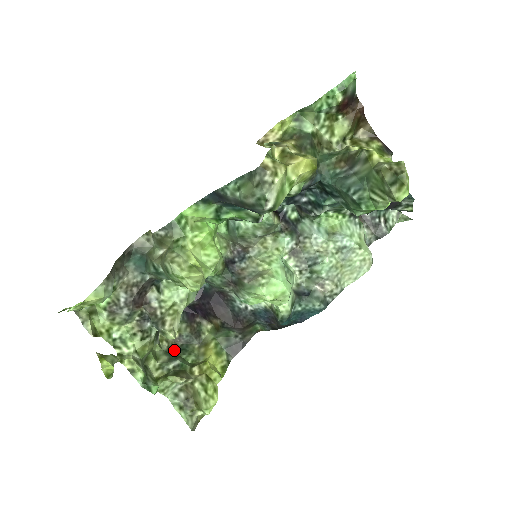
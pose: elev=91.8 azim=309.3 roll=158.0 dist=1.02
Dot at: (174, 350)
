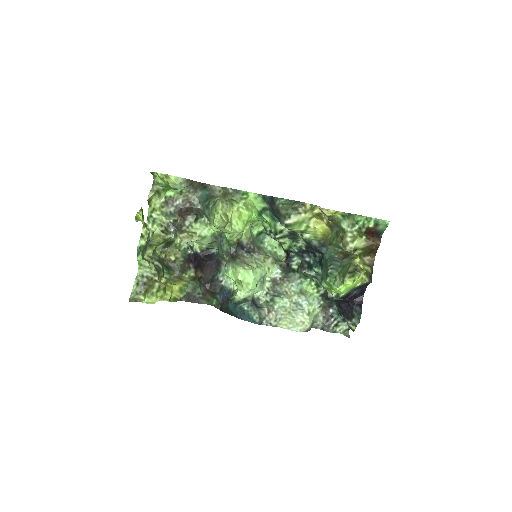
Dot at: (164, 263)
